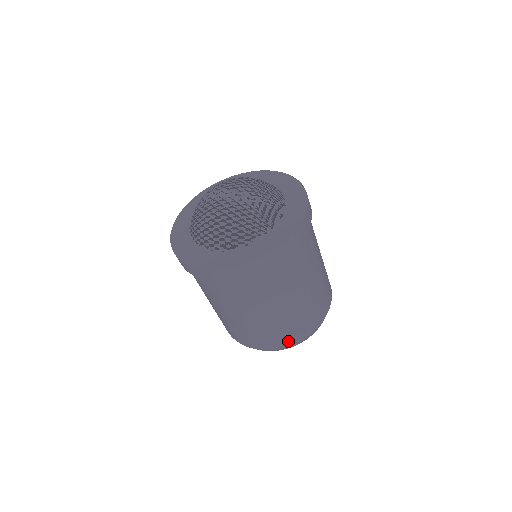
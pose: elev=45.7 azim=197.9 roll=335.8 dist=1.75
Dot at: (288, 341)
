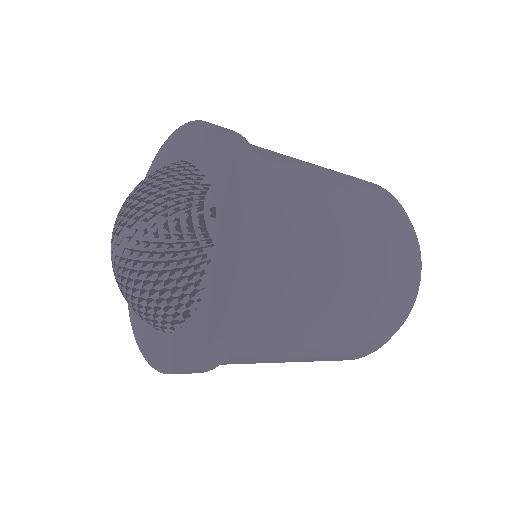
Dot at: (388, 331)
